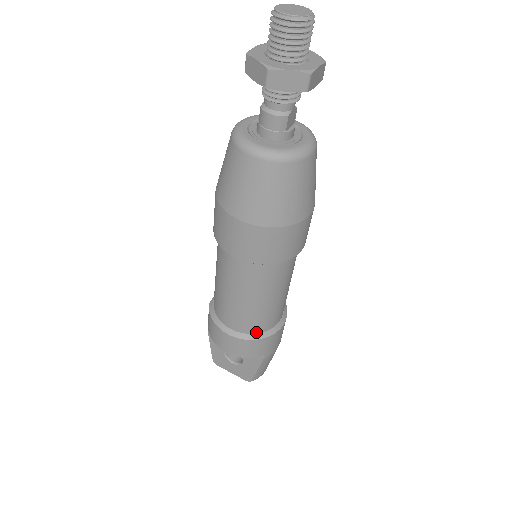
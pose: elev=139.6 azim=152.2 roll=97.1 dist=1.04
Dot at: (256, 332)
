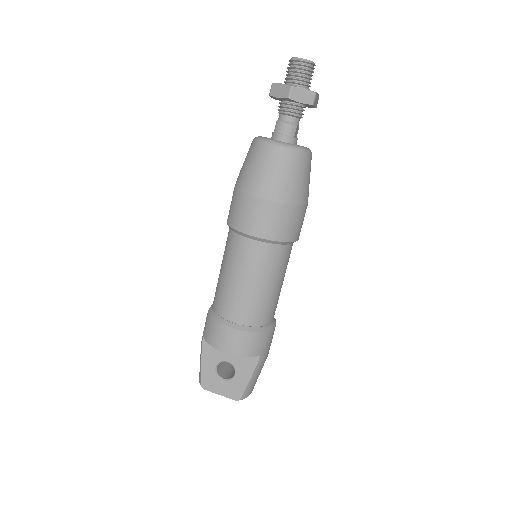
Dot at: (256, 325)
